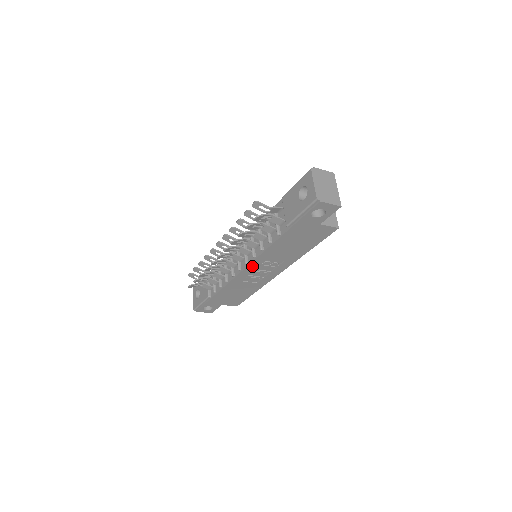
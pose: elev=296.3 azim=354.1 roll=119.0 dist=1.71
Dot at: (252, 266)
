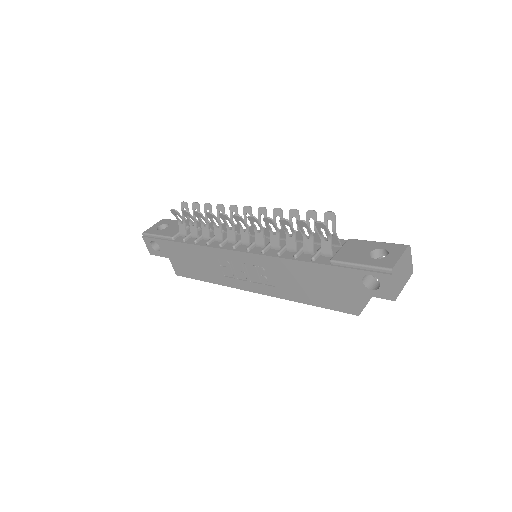
Dot at: (248, 257)
